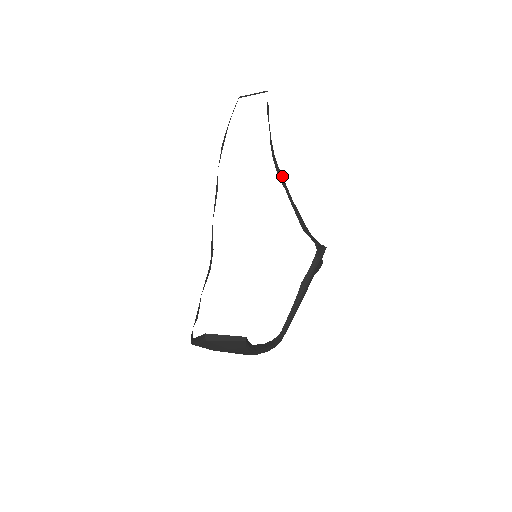
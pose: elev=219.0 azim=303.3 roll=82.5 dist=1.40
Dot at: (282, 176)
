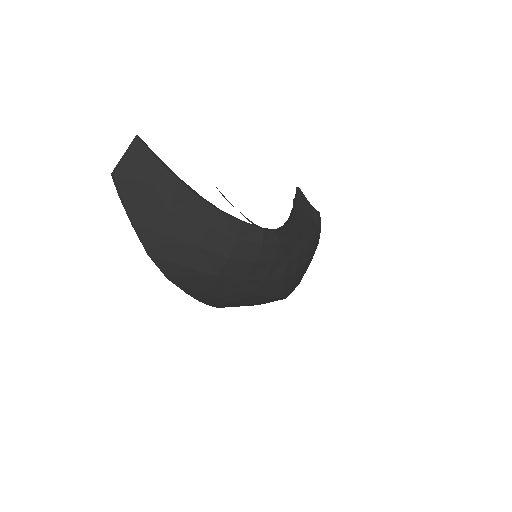
Dot at: occluded
